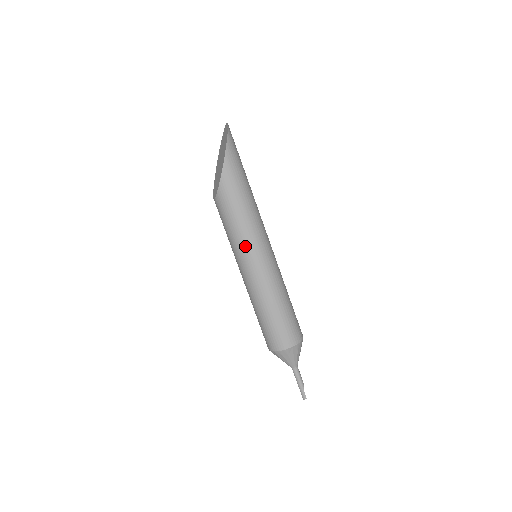
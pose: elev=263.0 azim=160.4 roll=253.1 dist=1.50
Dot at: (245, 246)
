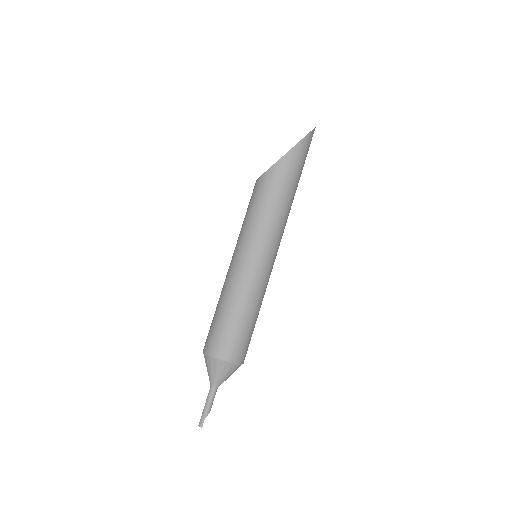
Dot at: (253, 236)
